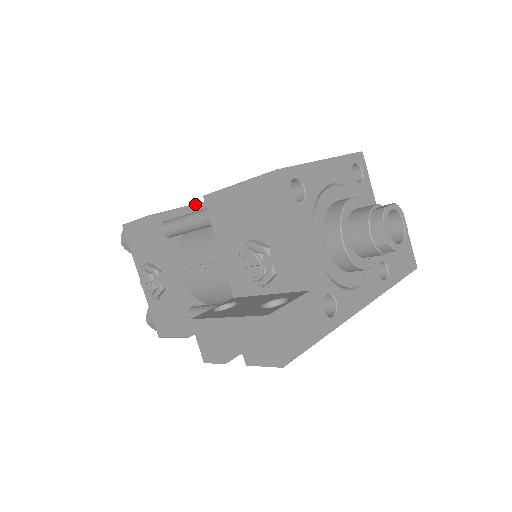
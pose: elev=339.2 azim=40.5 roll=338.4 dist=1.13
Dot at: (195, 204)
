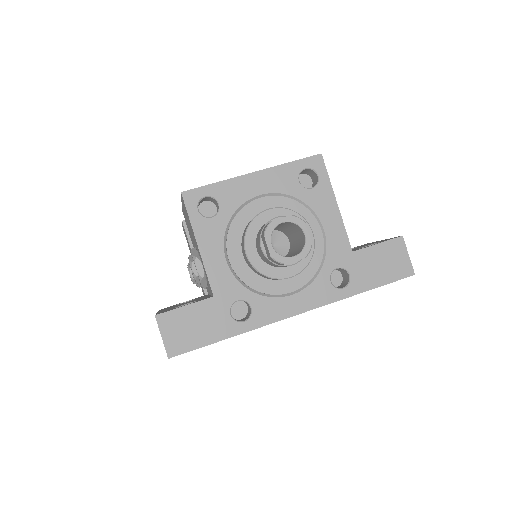
Dot at: occluded
